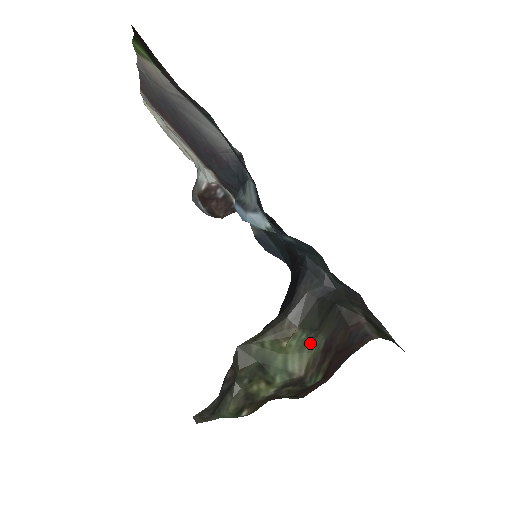
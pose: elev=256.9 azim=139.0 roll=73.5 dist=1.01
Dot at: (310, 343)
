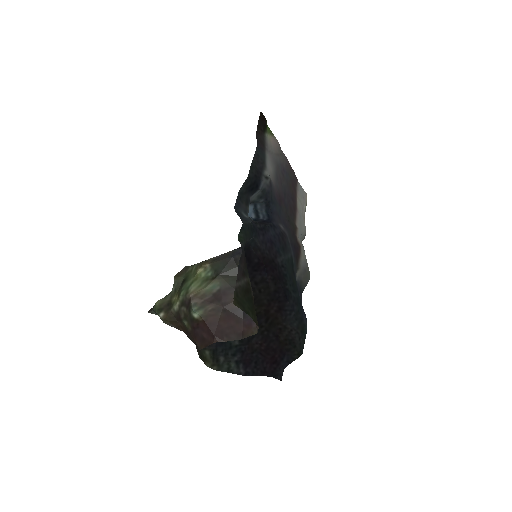
Dot at: (210, 281)
